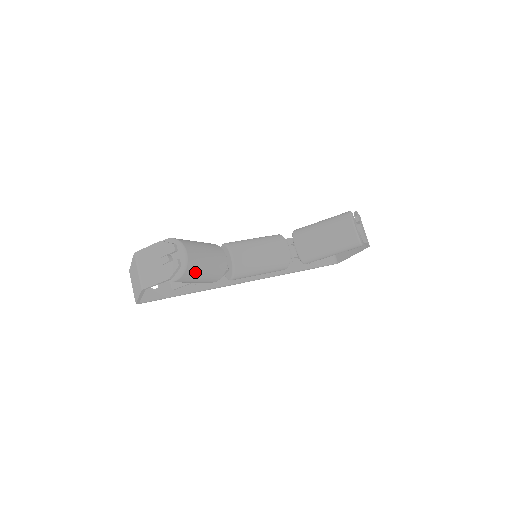
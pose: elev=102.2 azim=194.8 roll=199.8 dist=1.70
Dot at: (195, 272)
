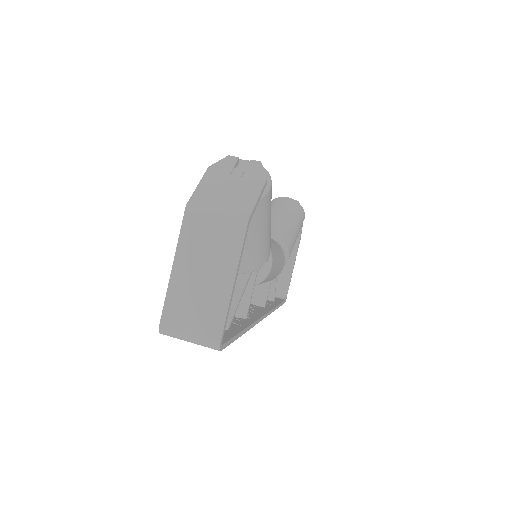
Dot at: occluded
